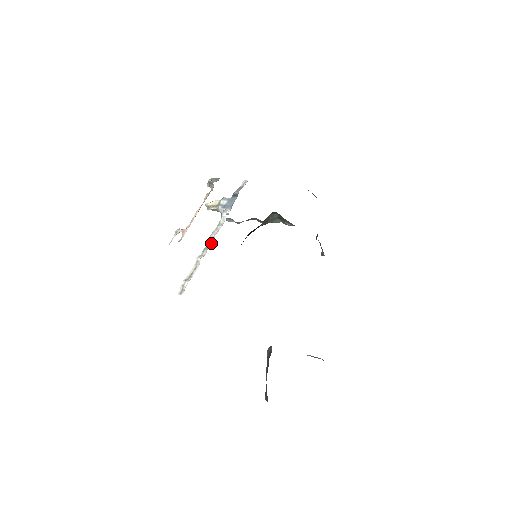
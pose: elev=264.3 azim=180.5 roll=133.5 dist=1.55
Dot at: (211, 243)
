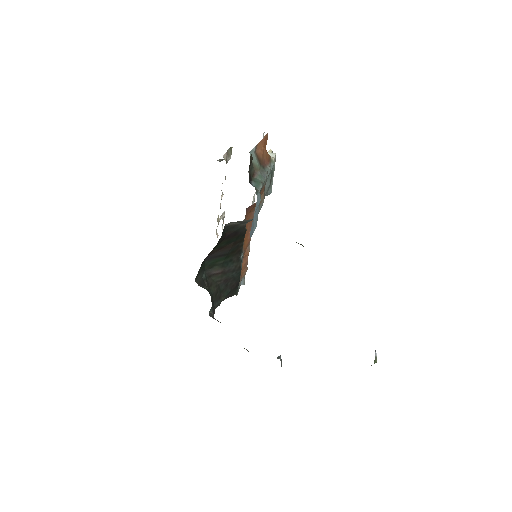
Dot at: occluded
